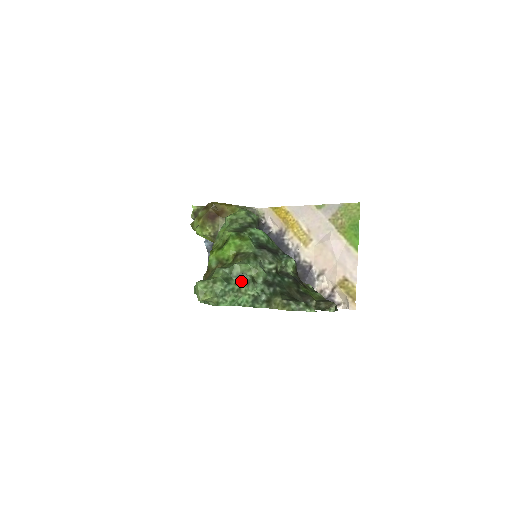
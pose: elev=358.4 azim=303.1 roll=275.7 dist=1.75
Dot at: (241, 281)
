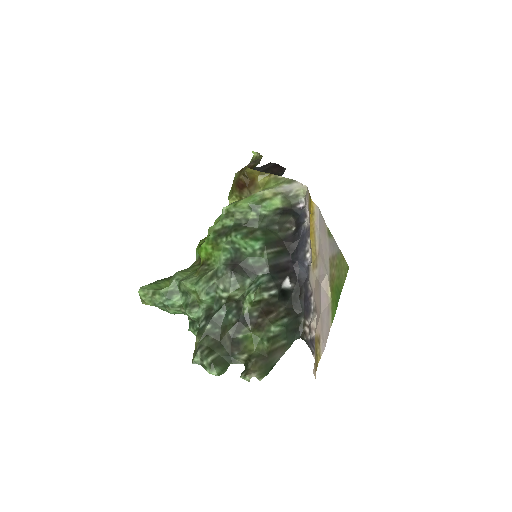
Dot at: (185, 299)
